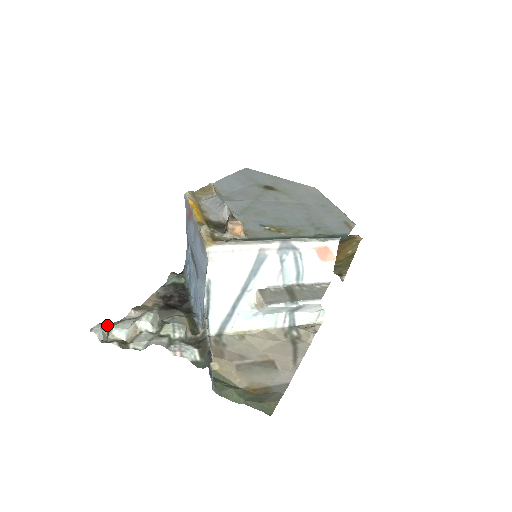
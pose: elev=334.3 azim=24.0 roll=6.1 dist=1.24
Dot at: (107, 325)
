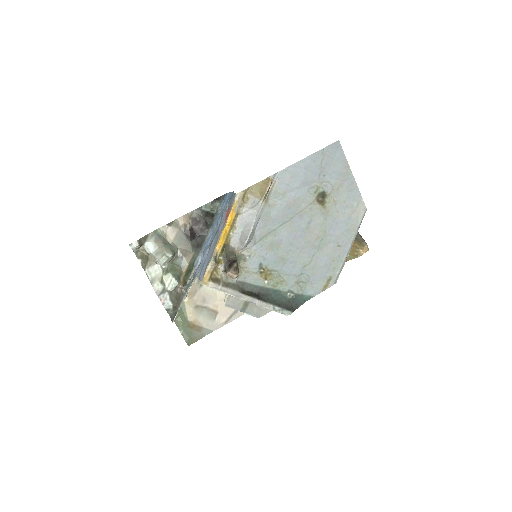
Dot at: (143, 240)
